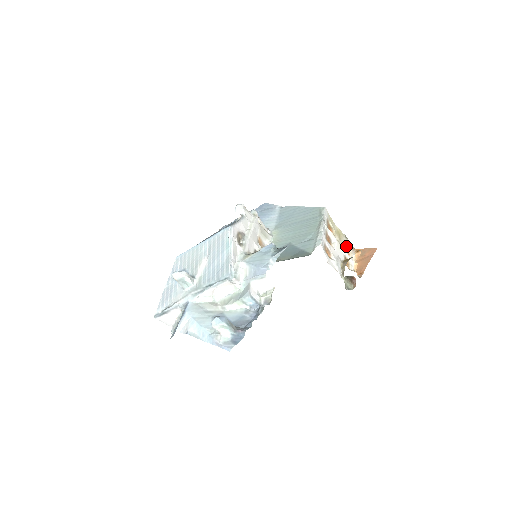
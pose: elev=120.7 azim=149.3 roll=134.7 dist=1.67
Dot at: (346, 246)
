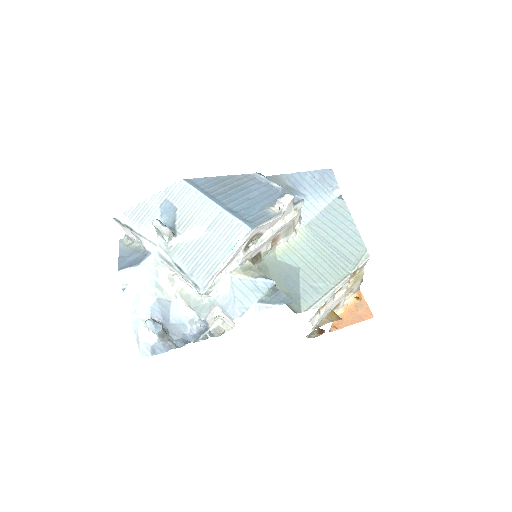
Dot at: (352, 289)
